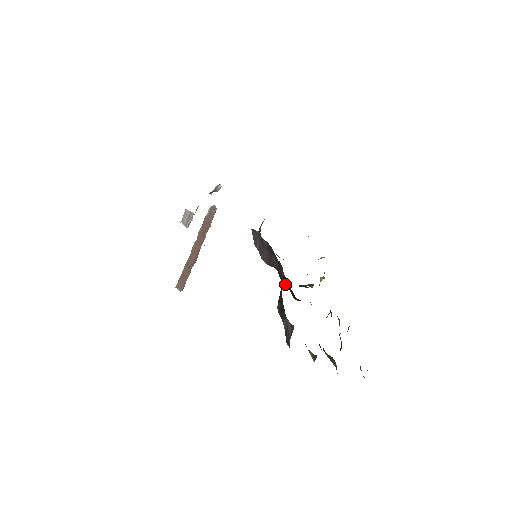
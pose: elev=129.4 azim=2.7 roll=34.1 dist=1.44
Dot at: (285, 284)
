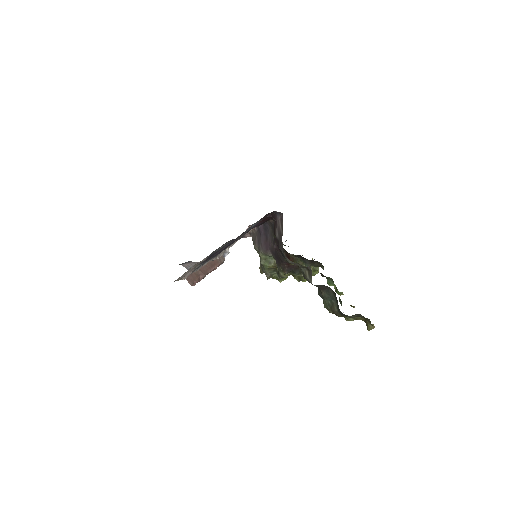
Dot at: (281, 258)
